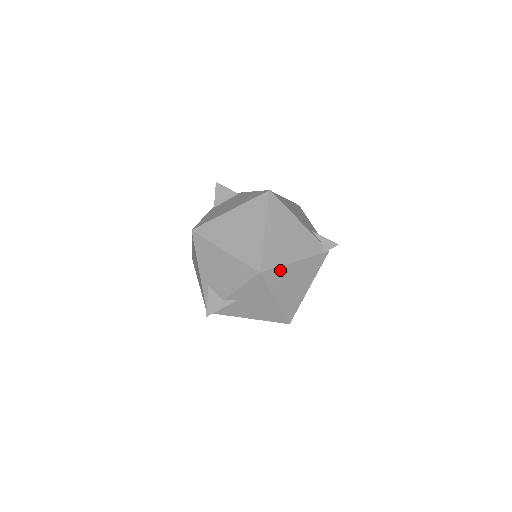
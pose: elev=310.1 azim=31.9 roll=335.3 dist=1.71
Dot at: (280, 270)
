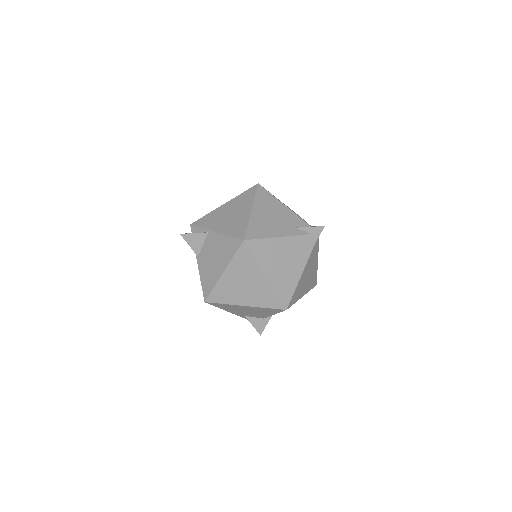
Dot at: (296, 289)
